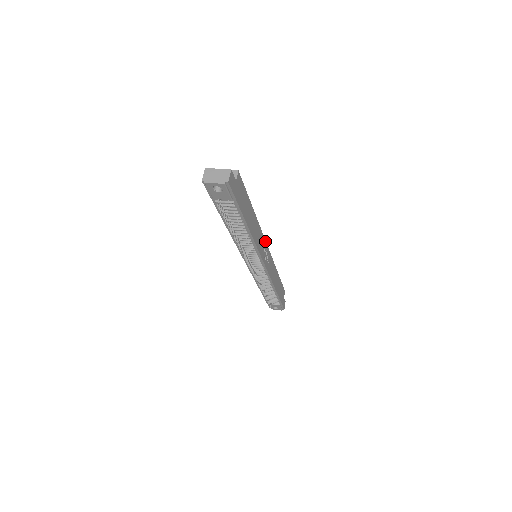
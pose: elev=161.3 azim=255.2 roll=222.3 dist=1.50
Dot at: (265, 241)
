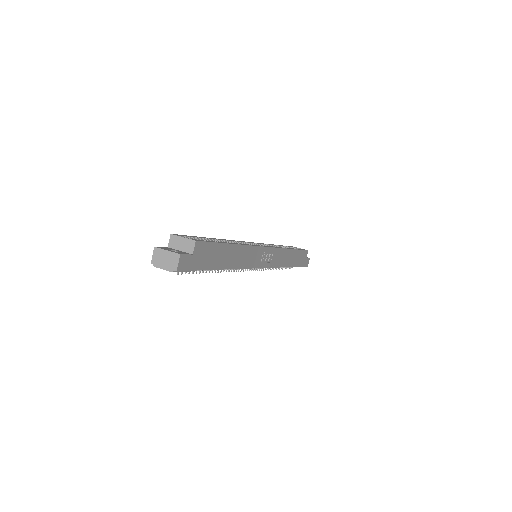
Dot at: (263, 247)
